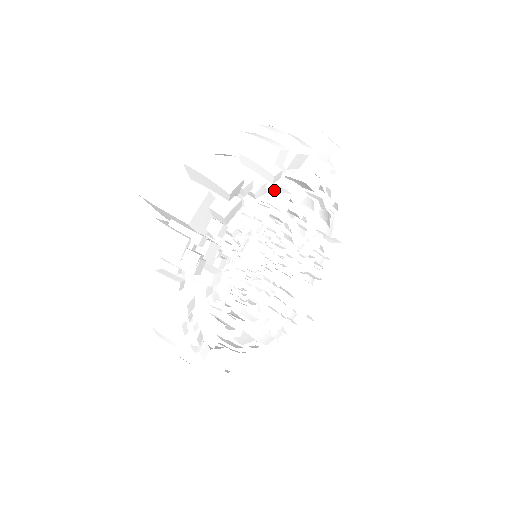
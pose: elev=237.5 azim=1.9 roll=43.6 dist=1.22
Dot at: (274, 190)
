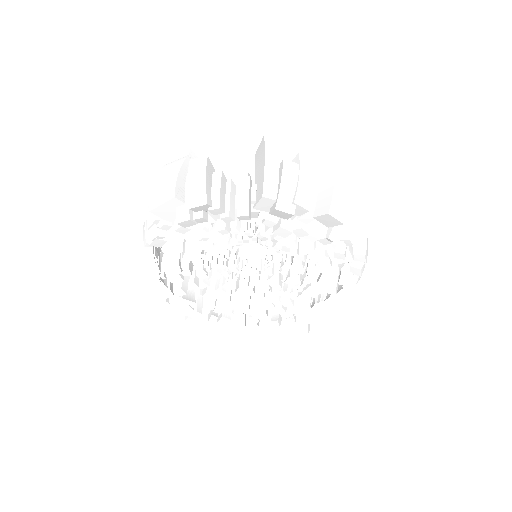
Dot at: (280, 219)
